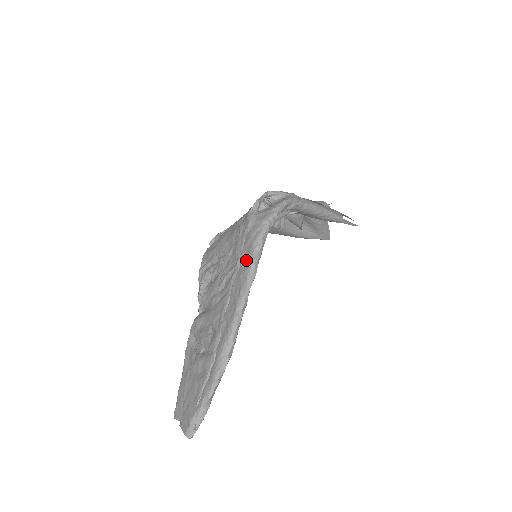
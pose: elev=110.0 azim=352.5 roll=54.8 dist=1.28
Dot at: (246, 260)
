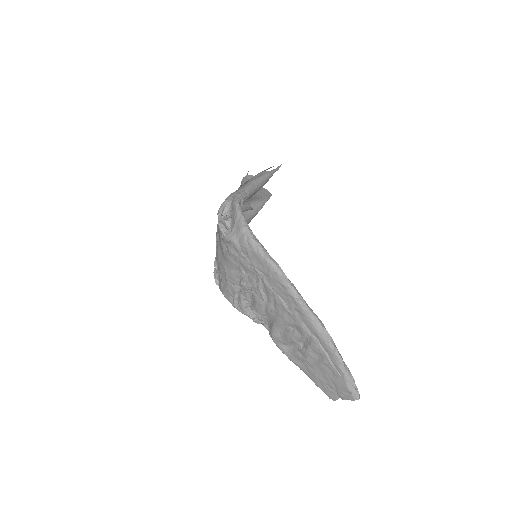
Dot at: (262, 264)
